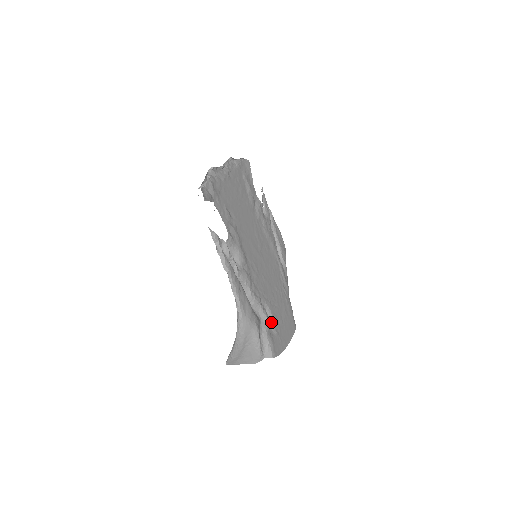
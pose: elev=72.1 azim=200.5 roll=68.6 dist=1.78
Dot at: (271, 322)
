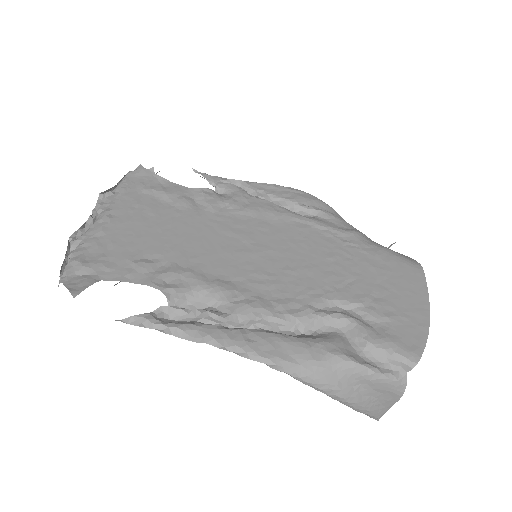
Dot at: (363, 314)
